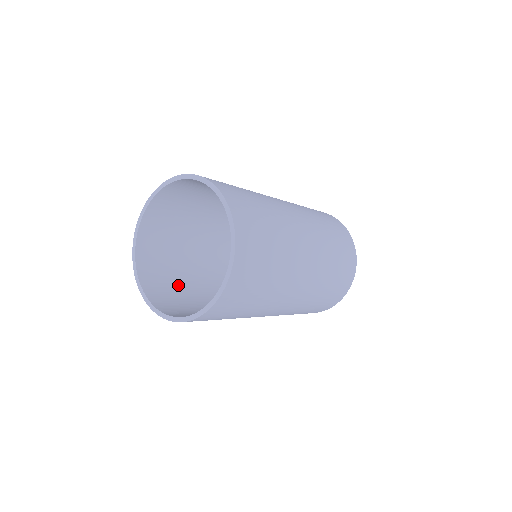
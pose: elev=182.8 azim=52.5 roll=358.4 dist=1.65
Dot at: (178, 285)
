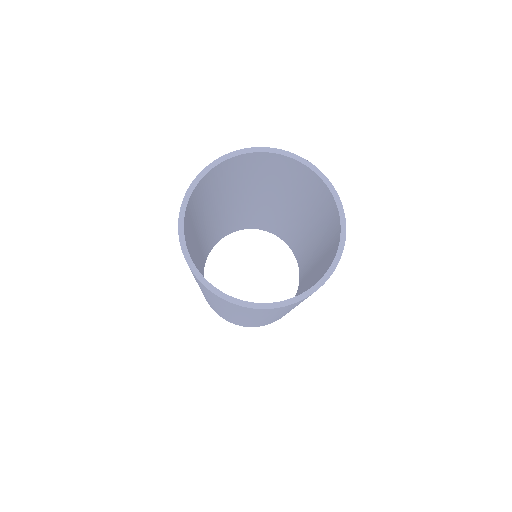
Dot at: occluded
